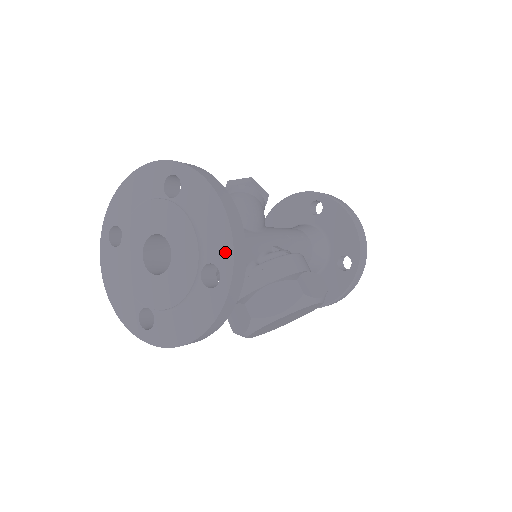
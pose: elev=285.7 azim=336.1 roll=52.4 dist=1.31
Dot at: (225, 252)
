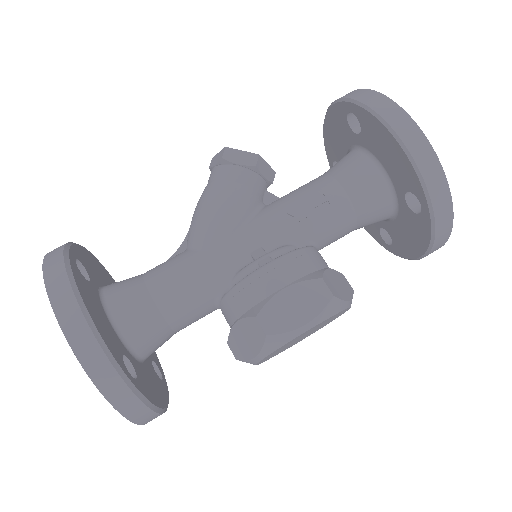
Dot at: occluded
